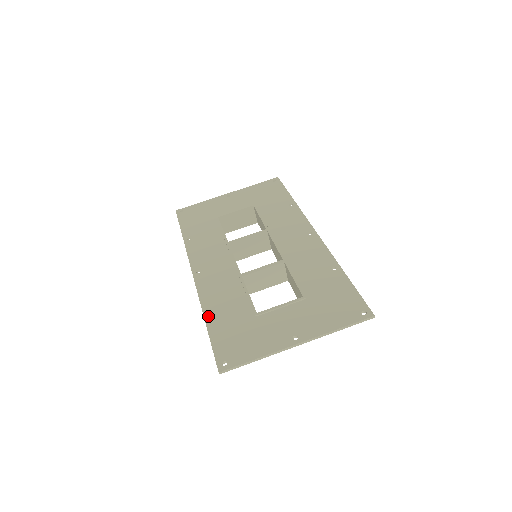
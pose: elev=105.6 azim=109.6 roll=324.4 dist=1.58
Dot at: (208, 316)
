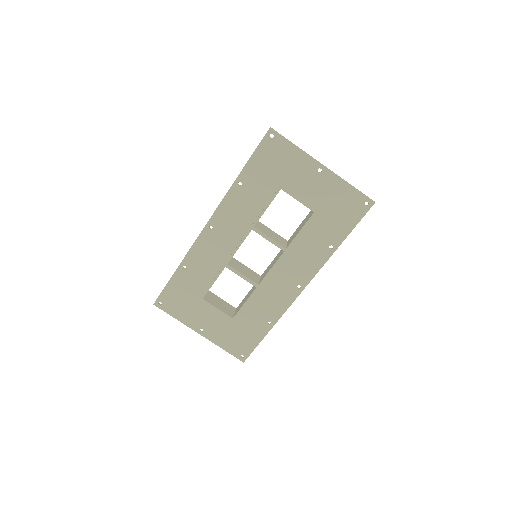
Dot at: (181, 269)
